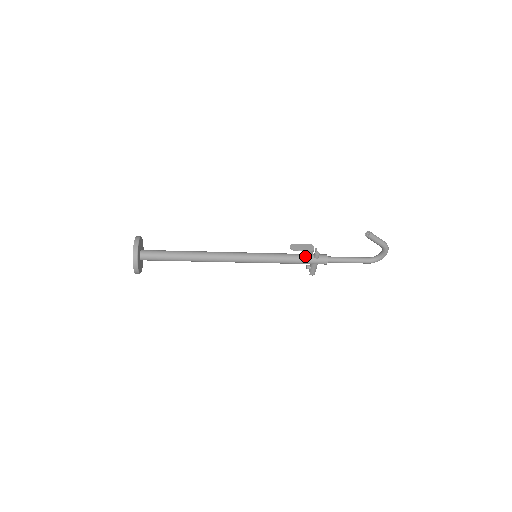
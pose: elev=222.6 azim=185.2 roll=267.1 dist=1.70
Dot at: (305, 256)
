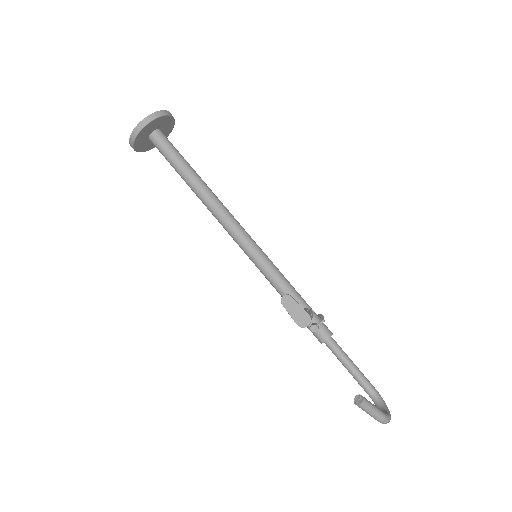
Dot at: occluded
